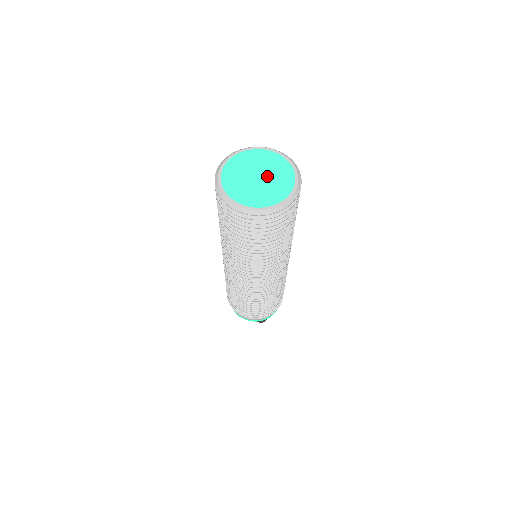
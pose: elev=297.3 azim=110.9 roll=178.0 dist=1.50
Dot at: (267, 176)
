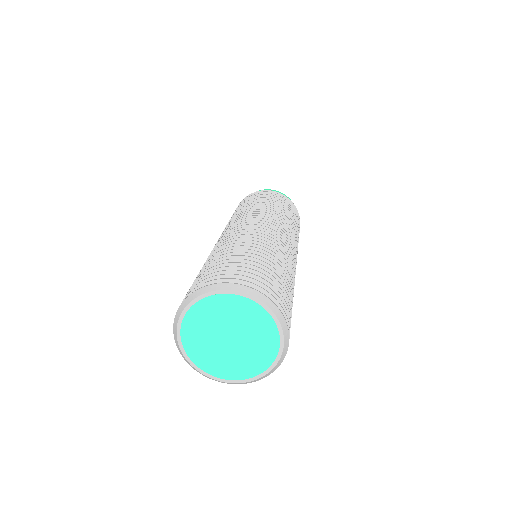
Dot at: (241, 343)
